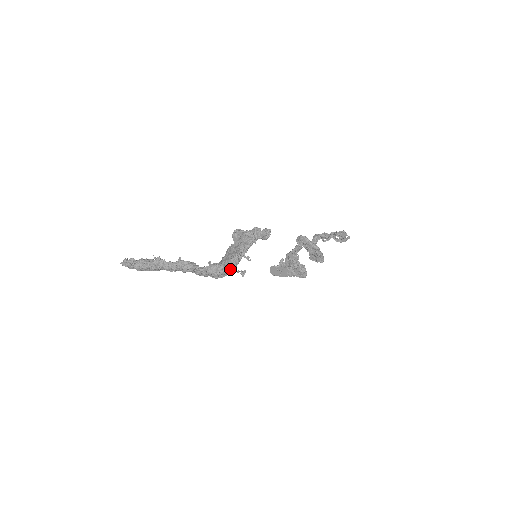
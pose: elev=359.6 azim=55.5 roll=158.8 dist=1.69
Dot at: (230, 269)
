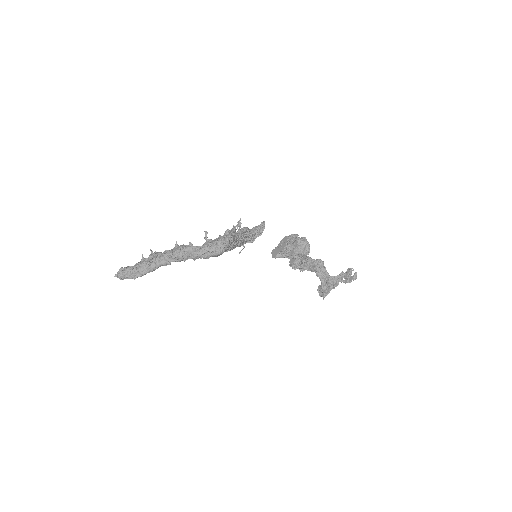
Dot at: (227, 238)
